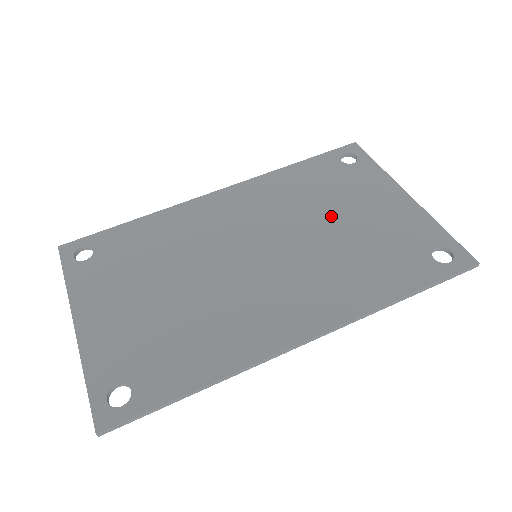
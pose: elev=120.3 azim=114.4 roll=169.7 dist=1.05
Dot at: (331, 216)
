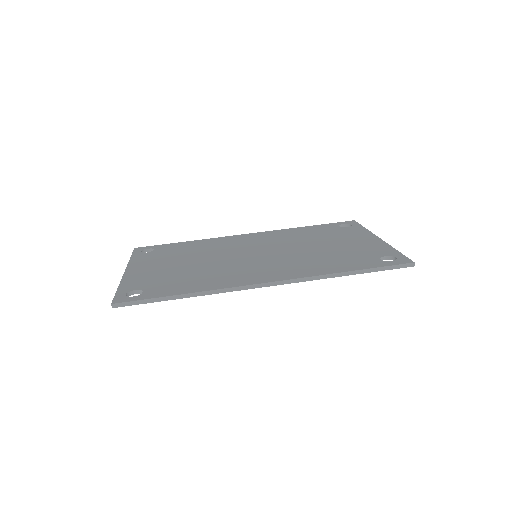
Dot at: (317, 243)
